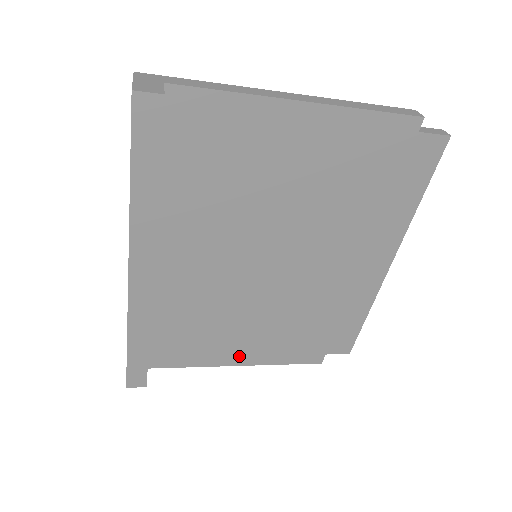
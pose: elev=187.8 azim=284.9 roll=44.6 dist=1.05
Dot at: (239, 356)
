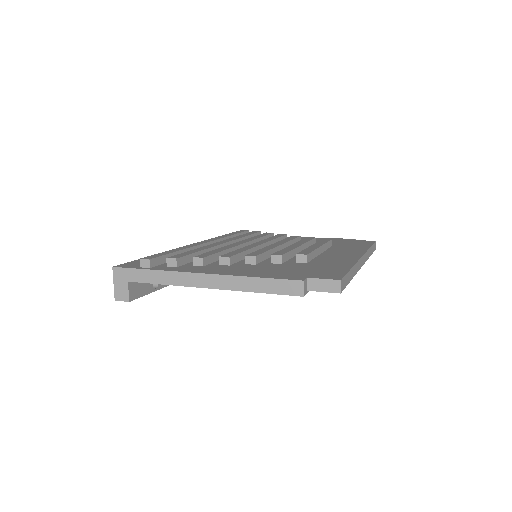
Dot at: occluded
